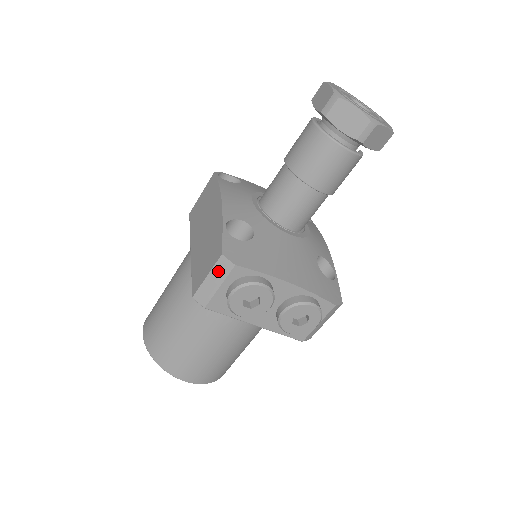
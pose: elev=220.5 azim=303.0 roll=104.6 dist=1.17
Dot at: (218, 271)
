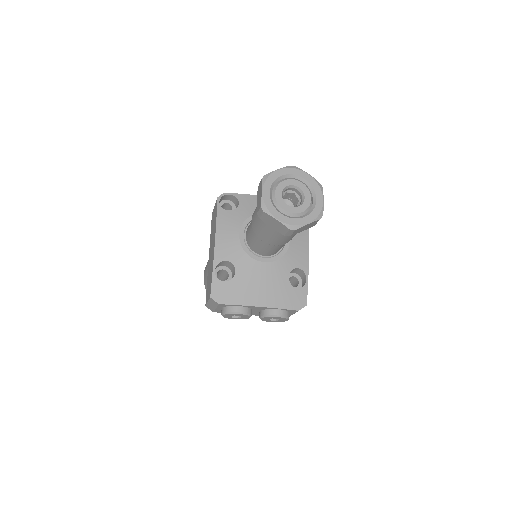
Dot at: (212, 303)
